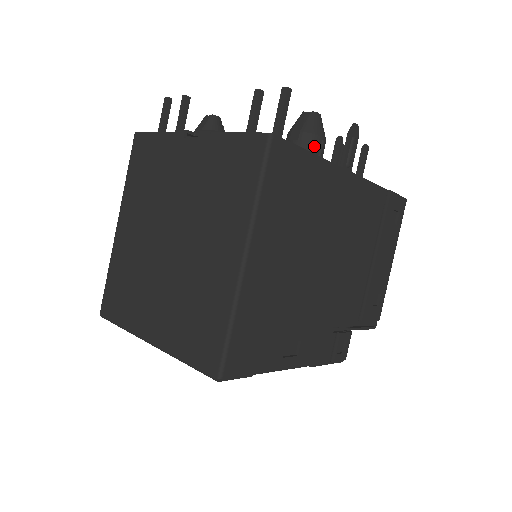
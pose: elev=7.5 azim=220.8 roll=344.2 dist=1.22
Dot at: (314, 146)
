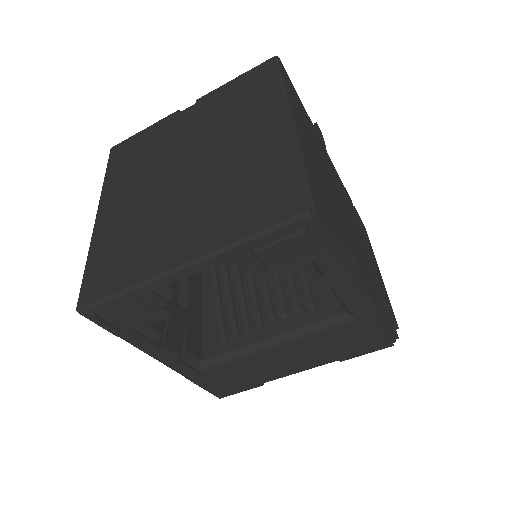
Dot at: occluded
